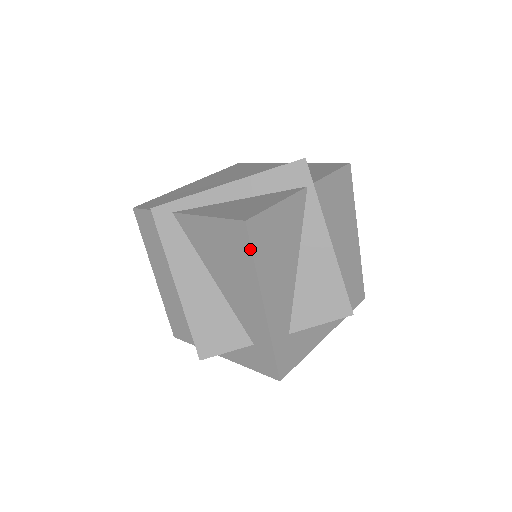
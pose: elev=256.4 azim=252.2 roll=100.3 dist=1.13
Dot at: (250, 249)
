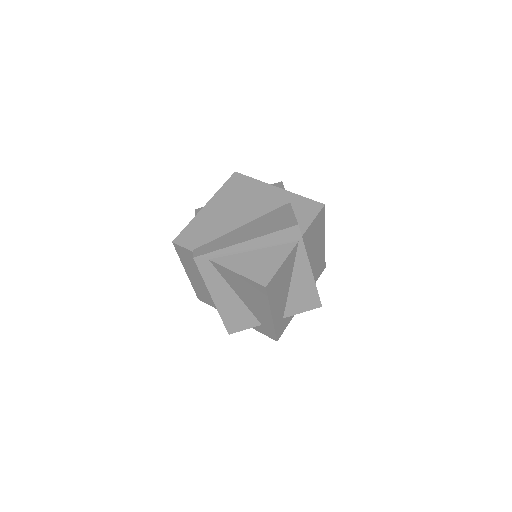
Dot at: (267, 297)
